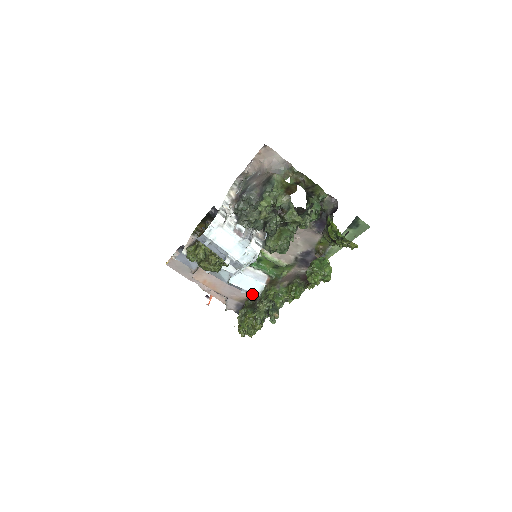
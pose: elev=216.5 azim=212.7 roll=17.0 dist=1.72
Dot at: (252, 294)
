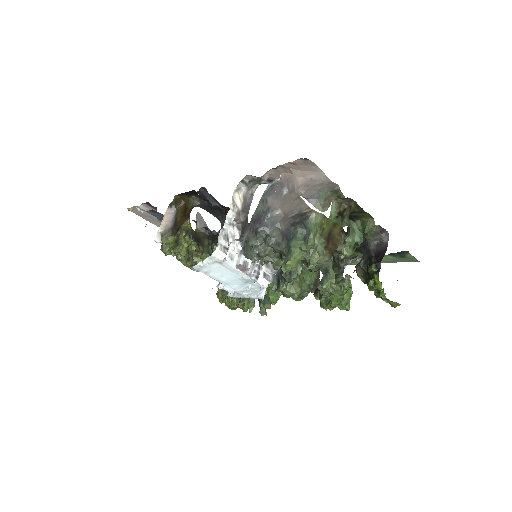
Dot at: occluded
